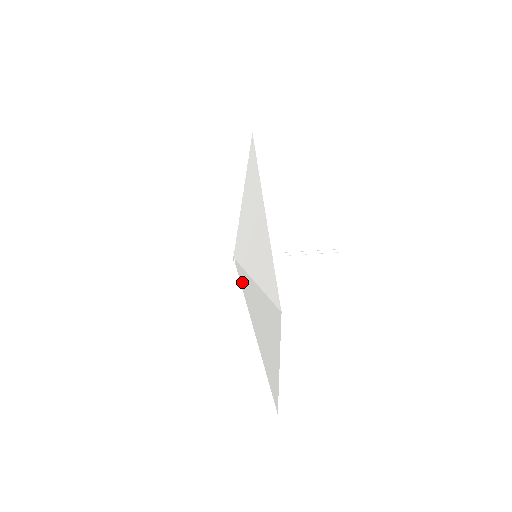
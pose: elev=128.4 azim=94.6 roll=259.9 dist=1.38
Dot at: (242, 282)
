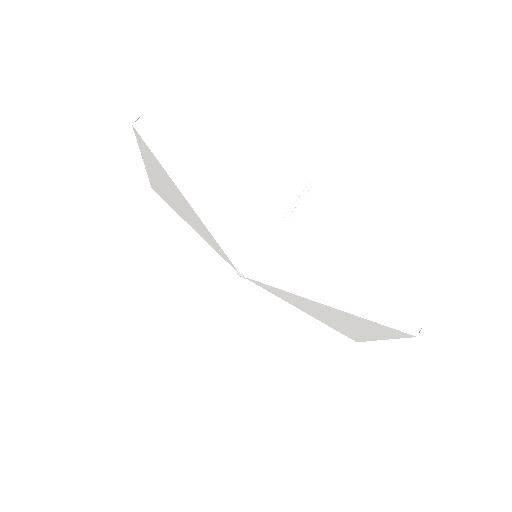
Dot at: (273, 292)
